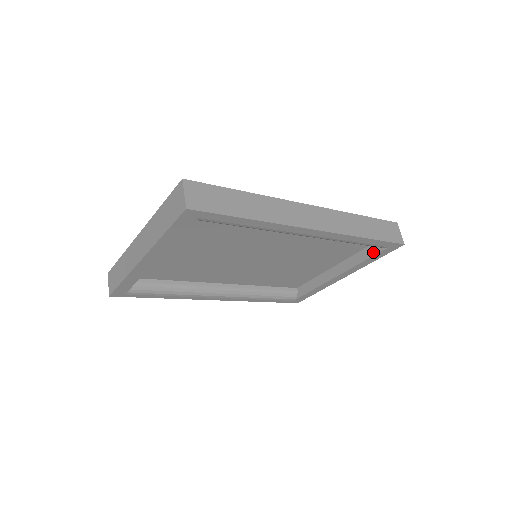
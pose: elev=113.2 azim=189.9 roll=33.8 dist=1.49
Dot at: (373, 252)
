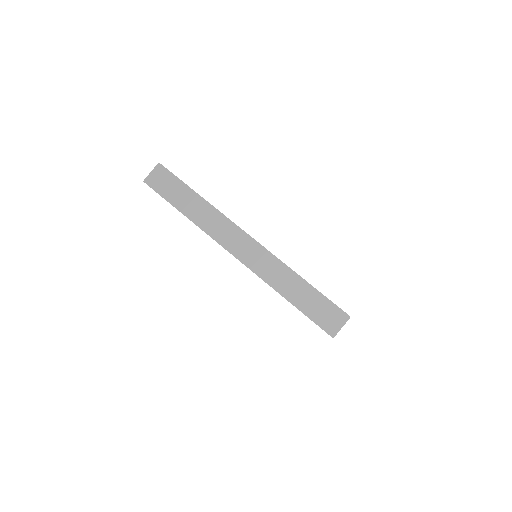
Dot at: occluded
